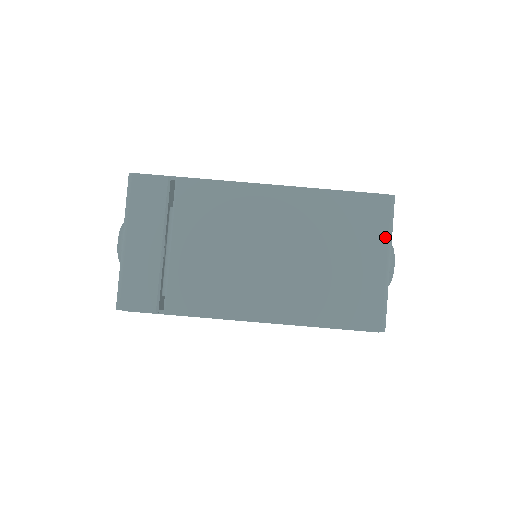
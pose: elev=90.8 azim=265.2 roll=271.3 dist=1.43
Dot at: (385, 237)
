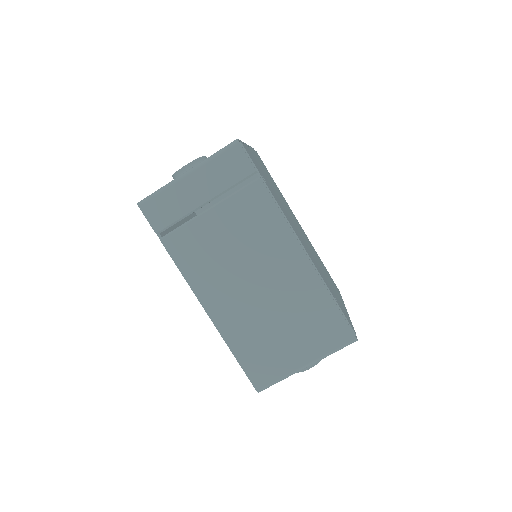
Dot at: (323, 353)
